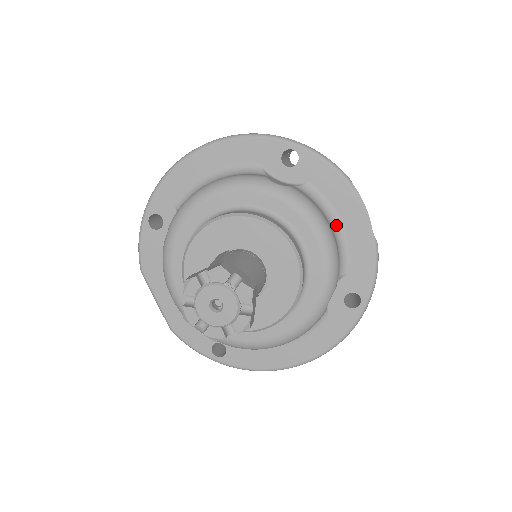
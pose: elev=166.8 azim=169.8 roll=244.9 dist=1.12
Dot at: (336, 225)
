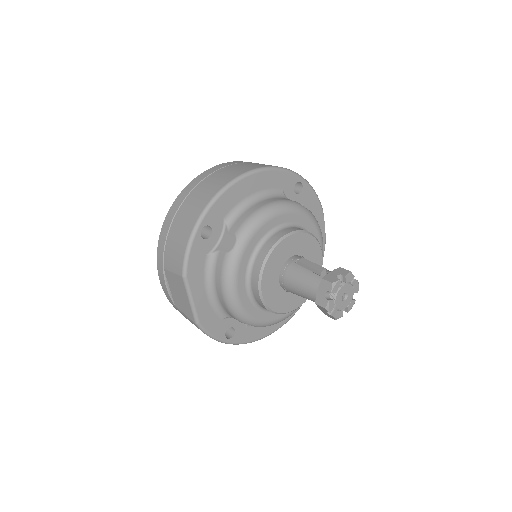
Dot at: occluded
